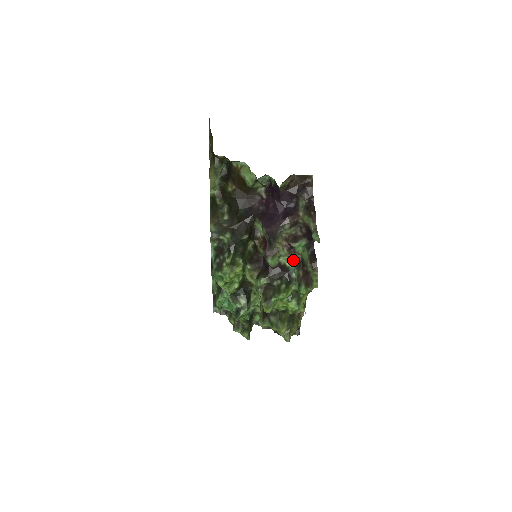
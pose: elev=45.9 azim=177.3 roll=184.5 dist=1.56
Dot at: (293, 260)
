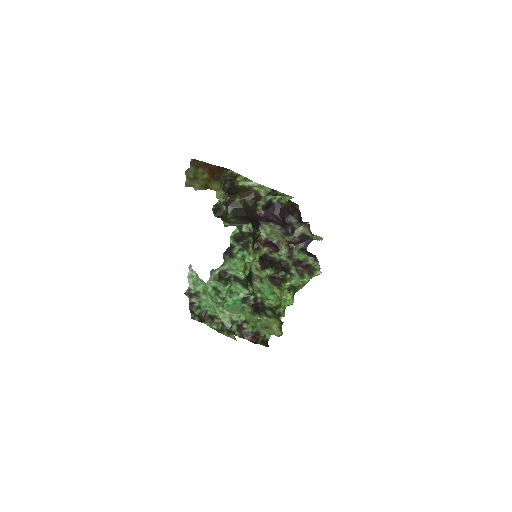
Dot at: (291, 259)
